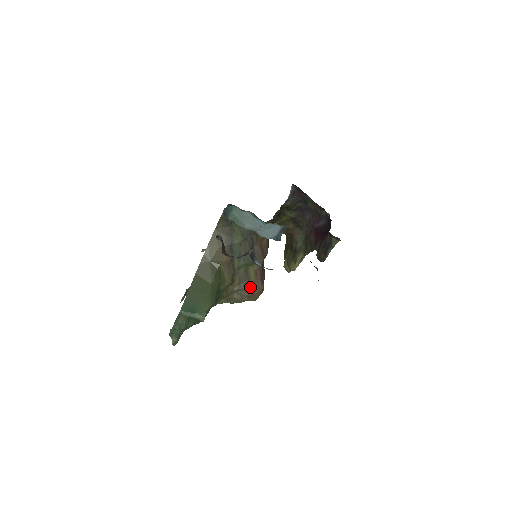
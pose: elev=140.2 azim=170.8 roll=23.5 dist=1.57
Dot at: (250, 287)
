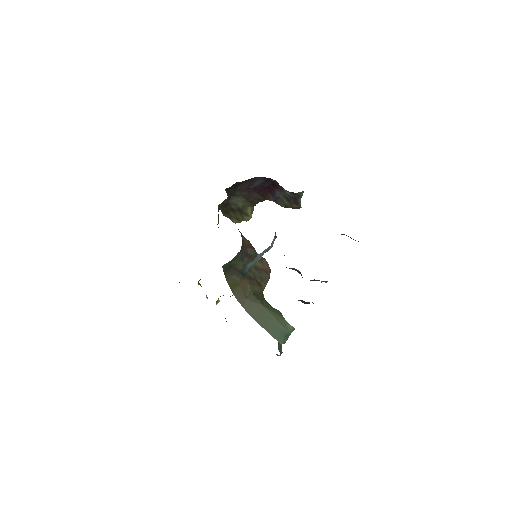
Dot at: (266, 271)
